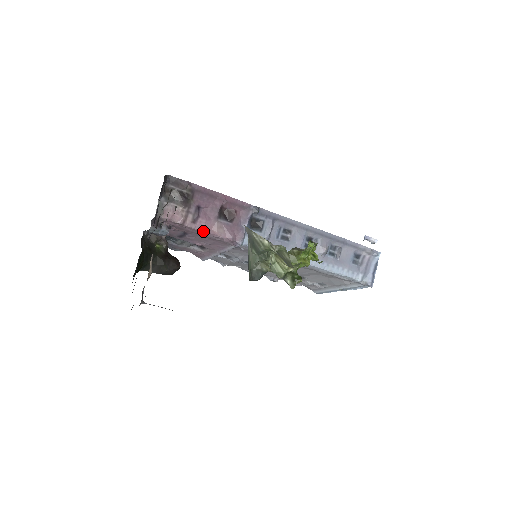
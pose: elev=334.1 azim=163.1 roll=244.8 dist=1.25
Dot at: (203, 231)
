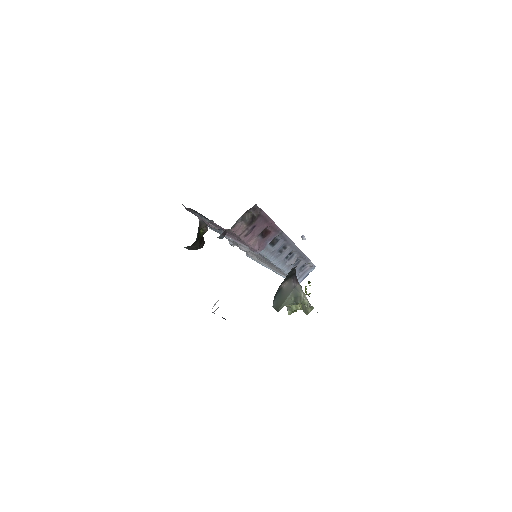
Dot at: occluded
